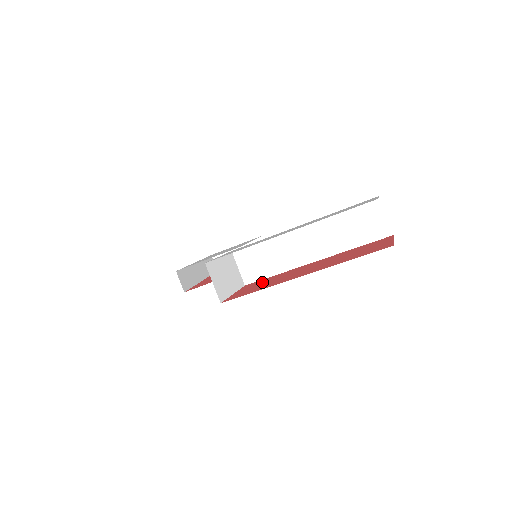
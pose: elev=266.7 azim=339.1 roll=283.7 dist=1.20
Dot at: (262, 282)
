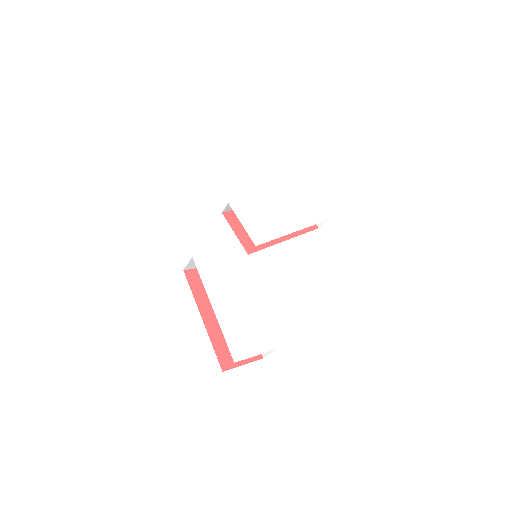
Dot at: occluded
